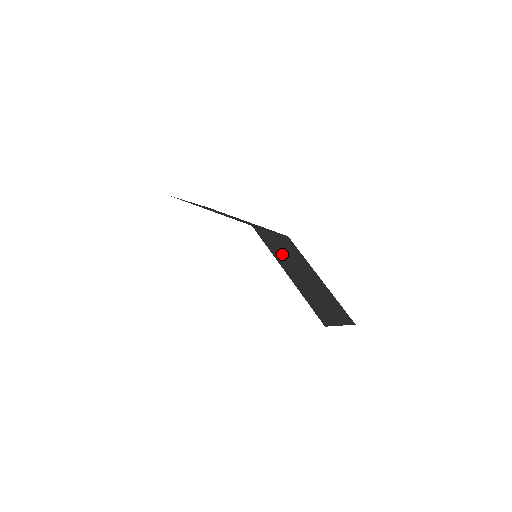
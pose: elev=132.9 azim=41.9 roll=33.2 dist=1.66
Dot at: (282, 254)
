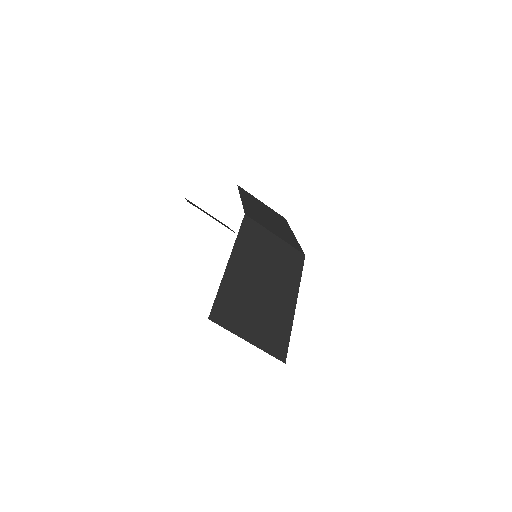
Dot at: (256, 252)
